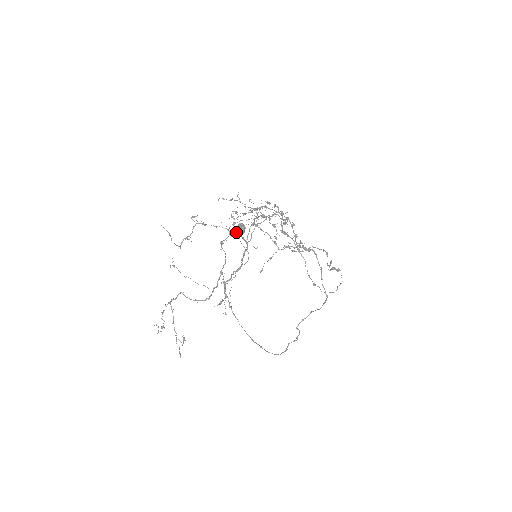
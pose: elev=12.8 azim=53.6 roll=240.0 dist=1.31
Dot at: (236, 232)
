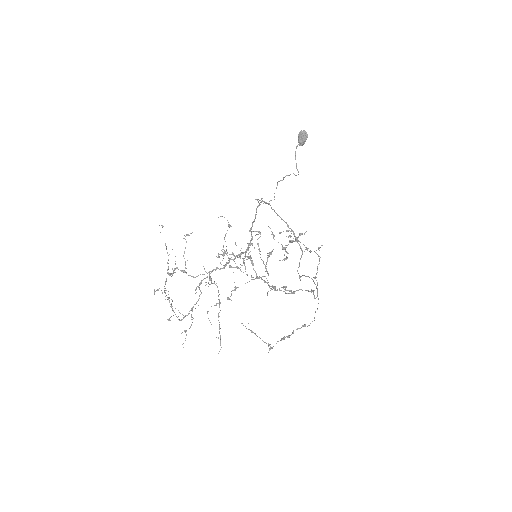
Dot at: (235, 243)
